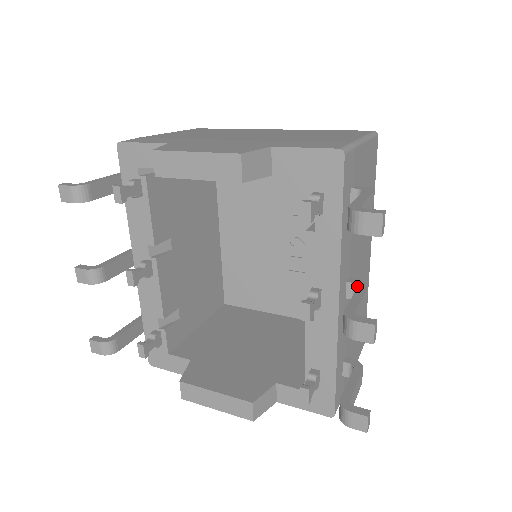
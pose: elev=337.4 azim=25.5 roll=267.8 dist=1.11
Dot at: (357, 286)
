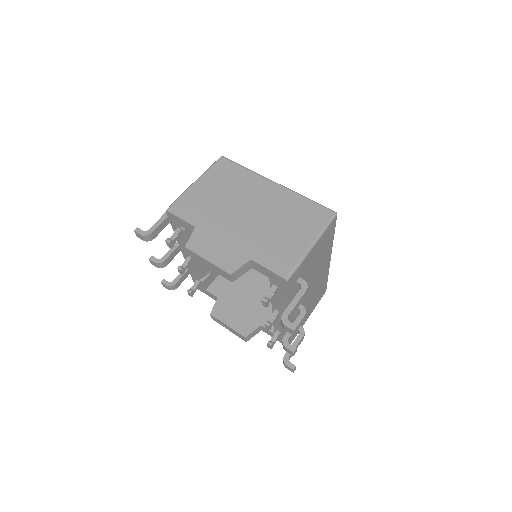
Dot at: (300, 312)
